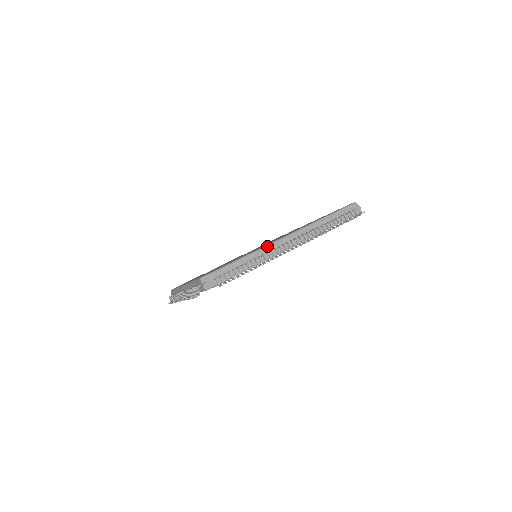
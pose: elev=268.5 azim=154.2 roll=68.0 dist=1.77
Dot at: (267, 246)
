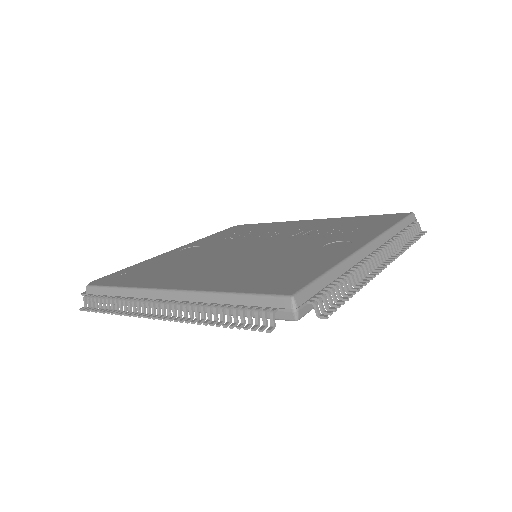
Dot at: (142, 290)
